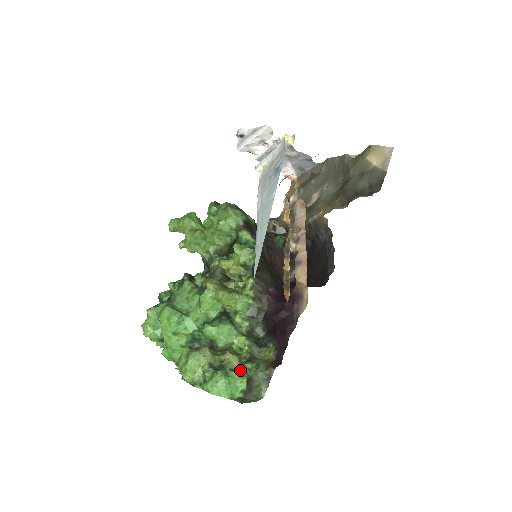
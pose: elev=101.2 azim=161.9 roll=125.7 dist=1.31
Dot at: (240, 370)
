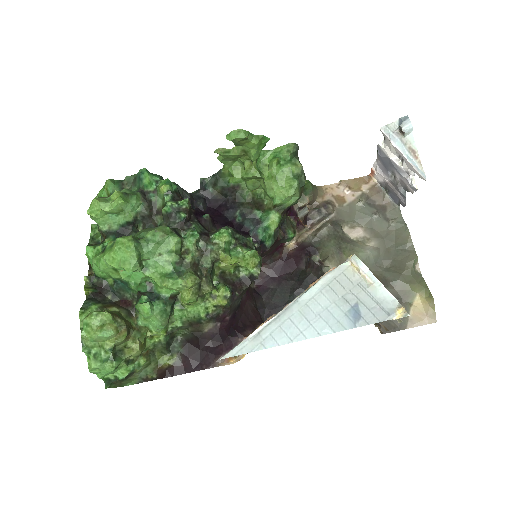
Dot at: (132, 362)
